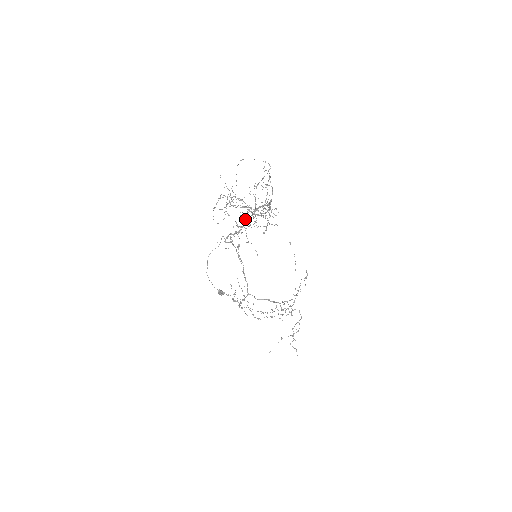
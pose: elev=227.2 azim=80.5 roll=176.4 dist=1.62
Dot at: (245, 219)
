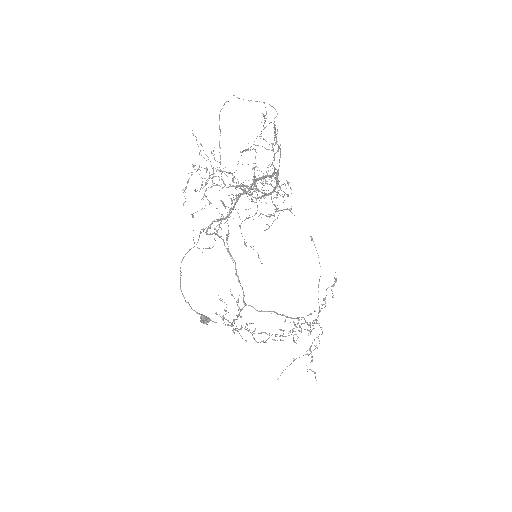
Dot at: (236, 198)
